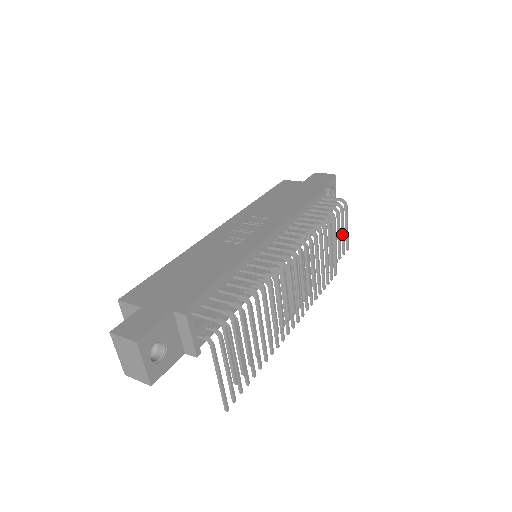
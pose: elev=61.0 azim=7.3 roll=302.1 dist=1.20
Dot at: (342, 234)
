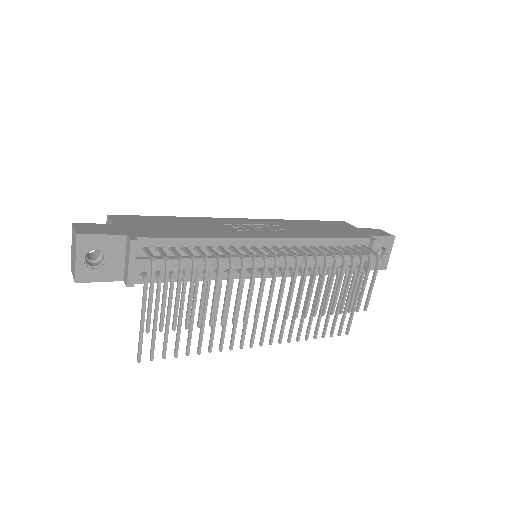
Dot at: (362, 288)
